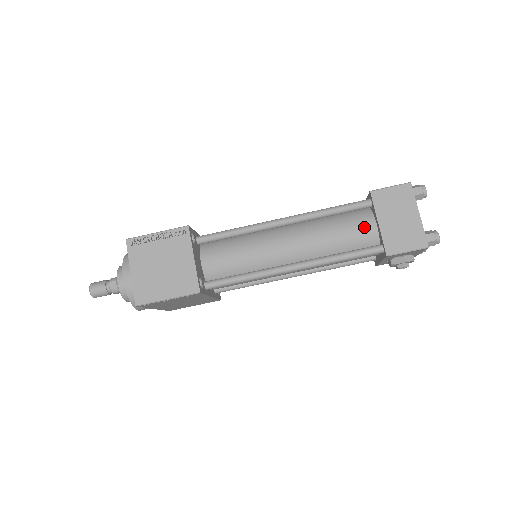
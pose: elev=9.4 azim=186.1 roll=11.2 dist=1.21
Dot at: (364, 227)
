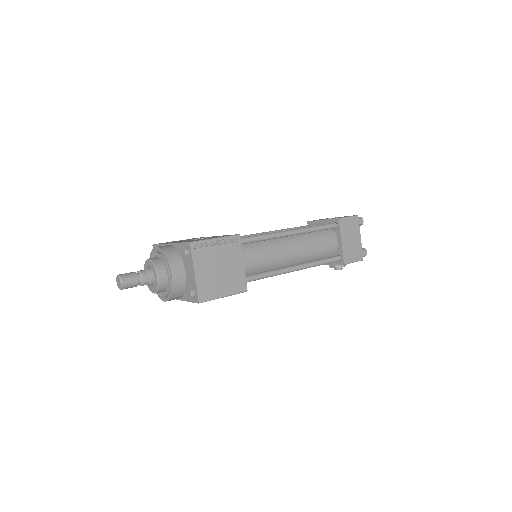
Dot at: (331, 243)
